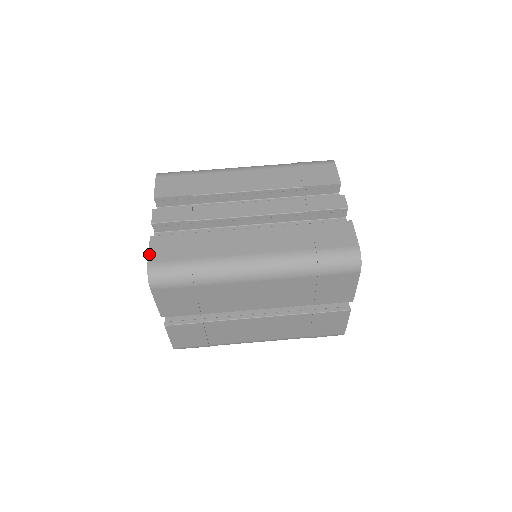
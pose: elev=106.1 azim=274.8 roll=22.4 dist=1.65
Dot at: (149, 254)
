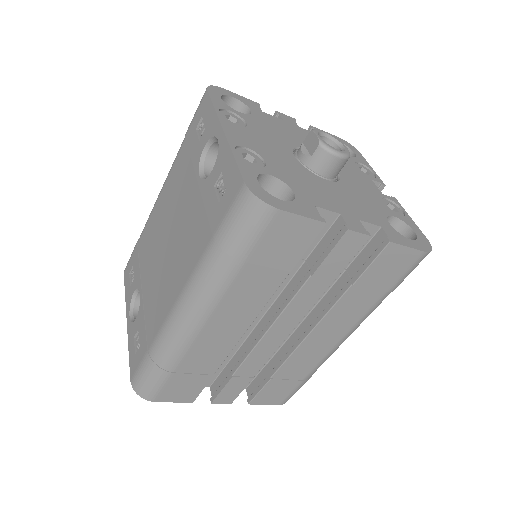
Dot at: occluded
